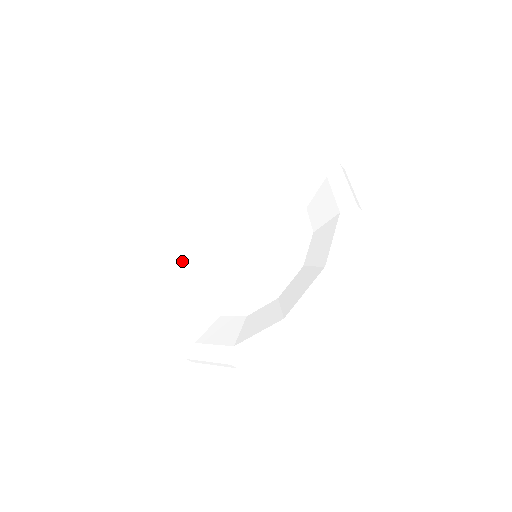
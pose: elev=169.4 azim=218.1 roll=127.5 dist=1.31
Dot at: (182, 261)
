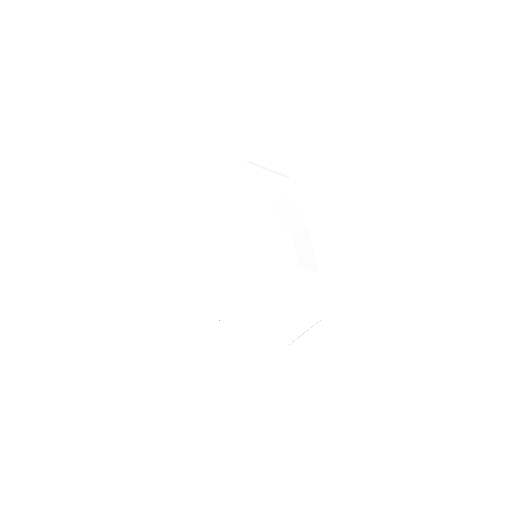
Dot at: (195, 232)
